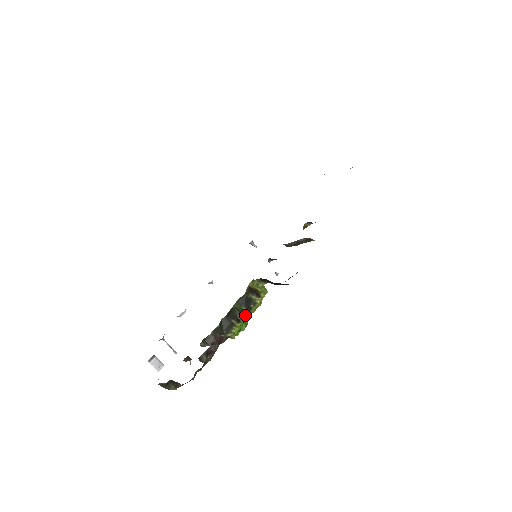
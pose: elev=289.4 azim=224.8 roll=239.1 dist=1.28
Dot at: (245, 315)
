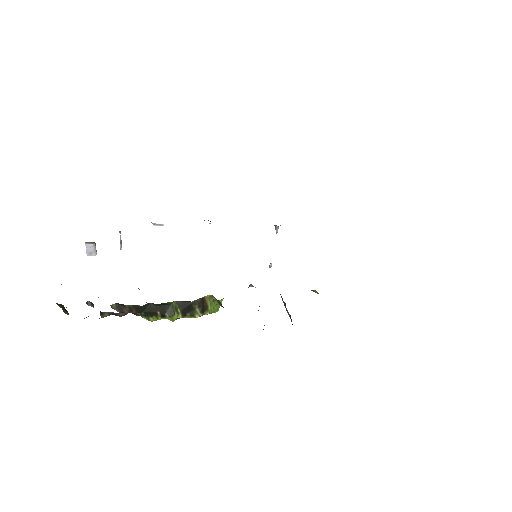
Dot at: (174, 317)
